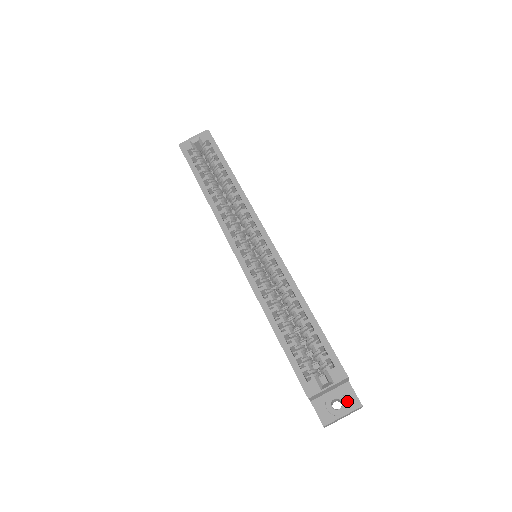
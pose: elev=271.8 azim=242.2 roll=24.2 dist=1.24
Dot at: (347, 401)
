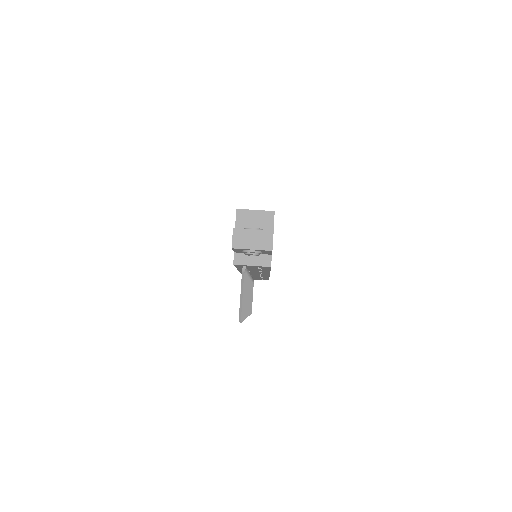
Dot at: occluded
